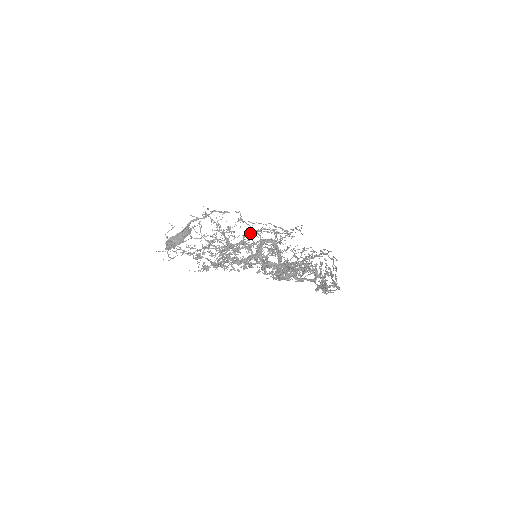
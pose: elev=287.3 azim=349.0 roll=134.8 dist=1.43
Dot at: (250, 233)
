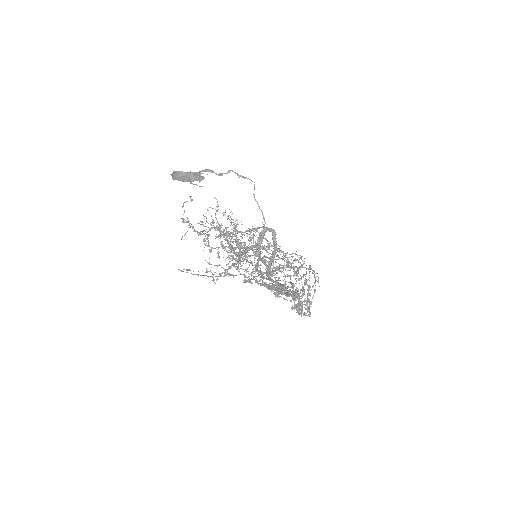
Dot at: (260, 246)
